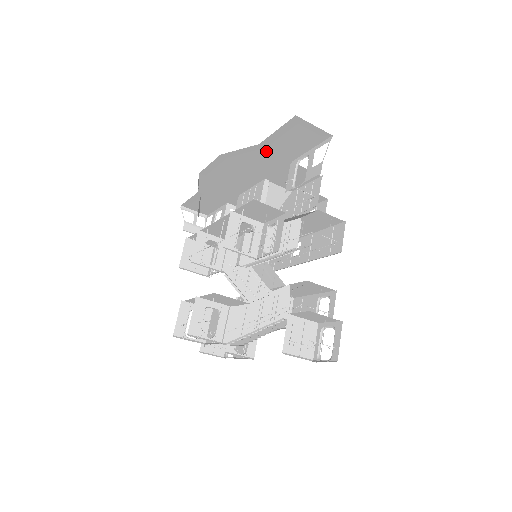
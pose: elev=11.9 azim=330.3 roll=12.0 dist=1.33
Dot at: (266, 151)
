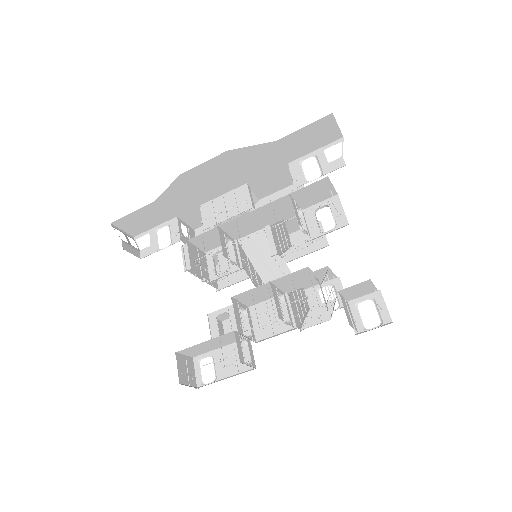
Dot at: (275, 150)
